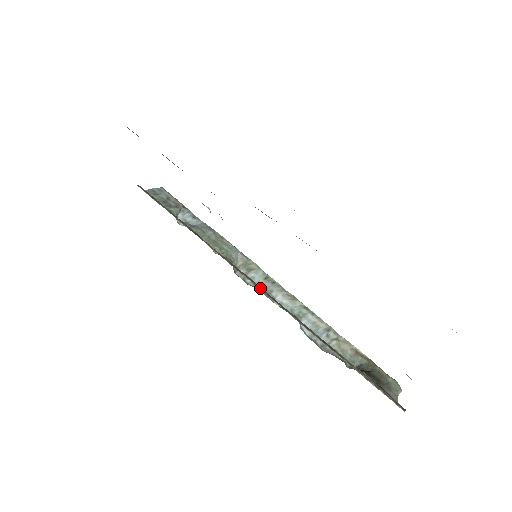
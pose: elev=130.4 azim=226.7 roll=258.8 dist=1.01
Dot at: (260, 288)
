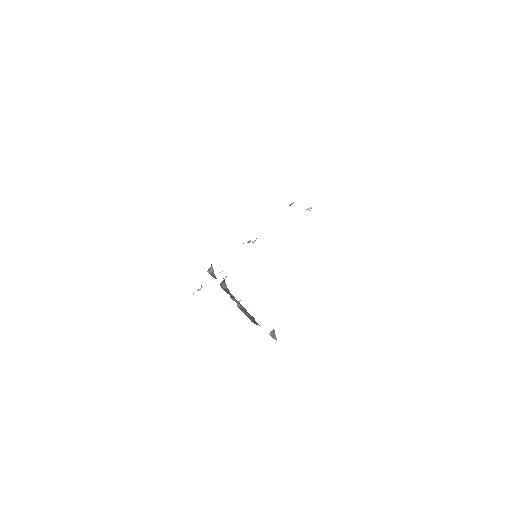
Dot at: occluded
